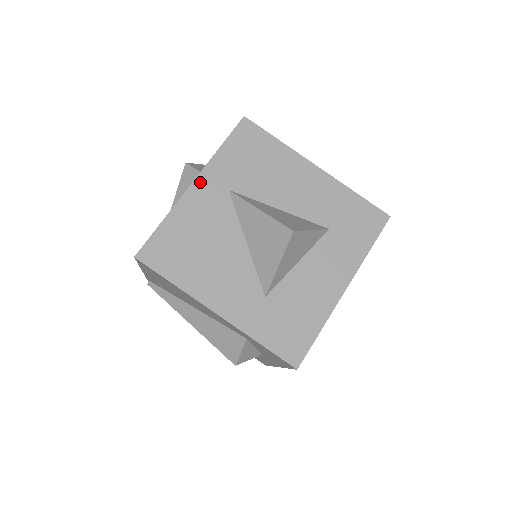
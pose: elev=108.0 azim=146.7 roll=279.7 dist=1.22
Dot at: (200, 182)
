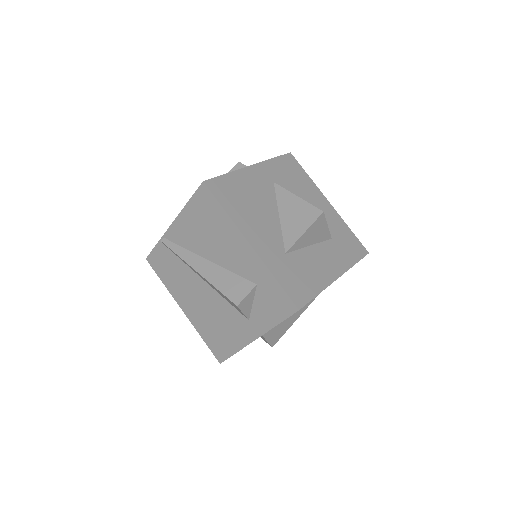
Dot at: (257, 168)
